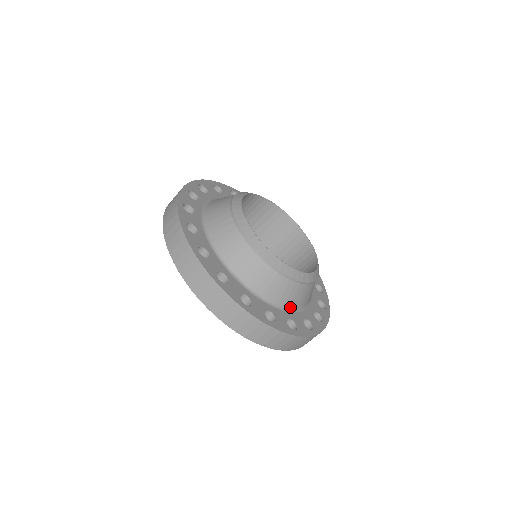
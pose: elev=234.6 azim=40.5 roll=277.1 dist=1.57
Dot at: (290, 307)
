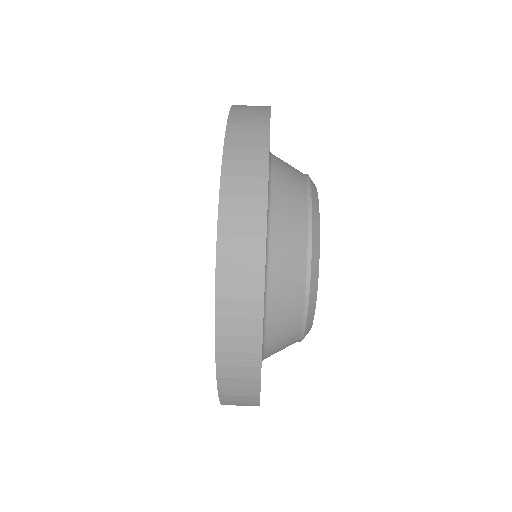
Dot at: (273, 171)
